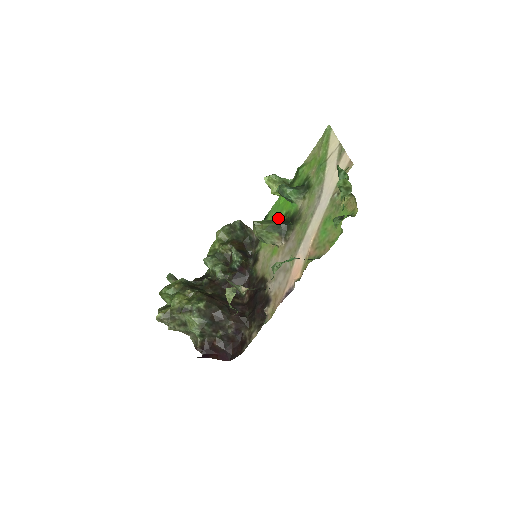
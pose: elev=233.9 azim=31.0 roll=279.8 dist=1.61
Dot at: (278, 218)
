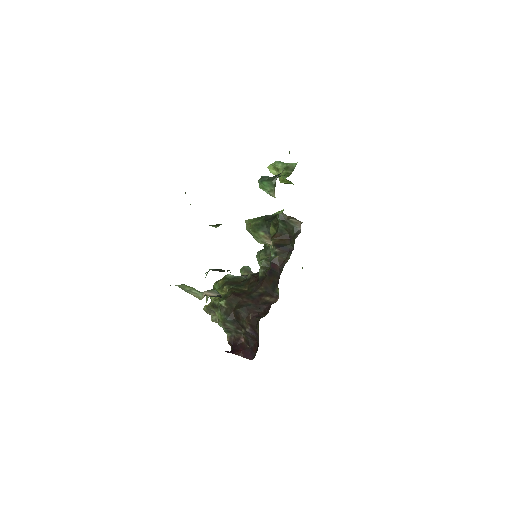
Dot at: (278, 212)
